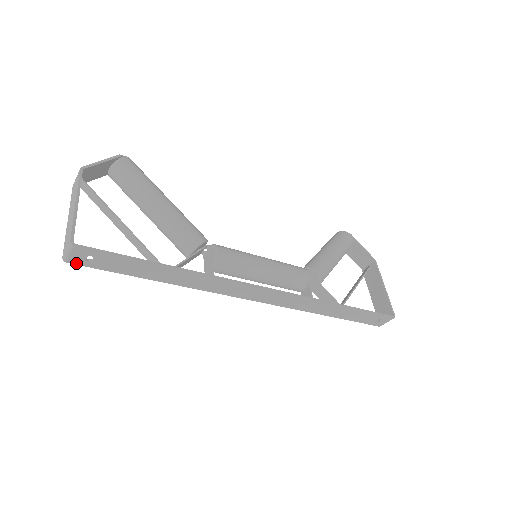
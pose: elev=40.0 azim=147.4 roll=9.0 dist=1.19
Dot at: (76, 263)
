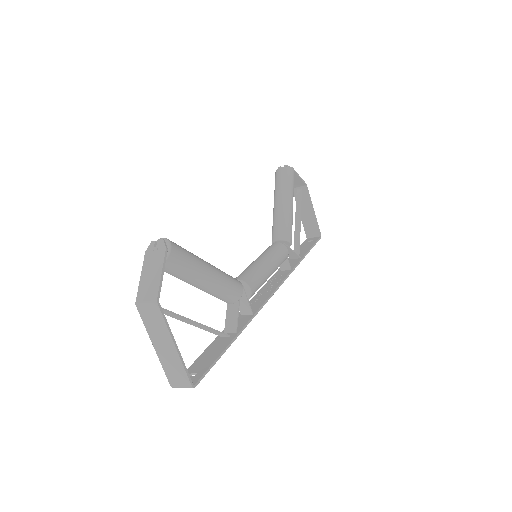
Dot at: occluded
